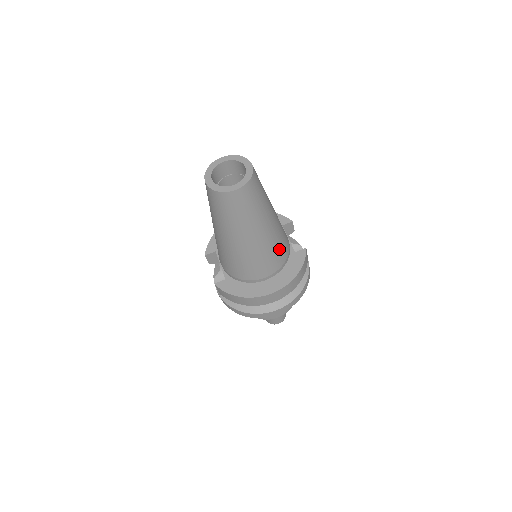
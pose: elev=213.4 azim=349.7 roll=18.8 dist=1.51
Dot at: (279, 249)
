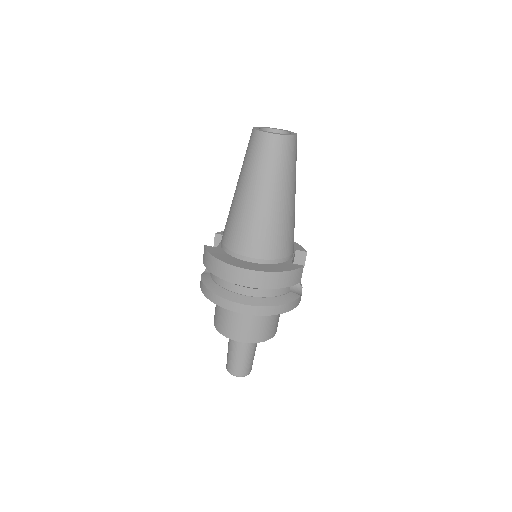
Dot at: (278, 237)
